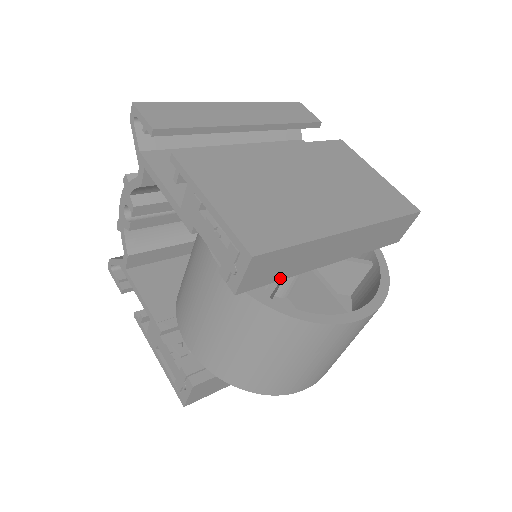
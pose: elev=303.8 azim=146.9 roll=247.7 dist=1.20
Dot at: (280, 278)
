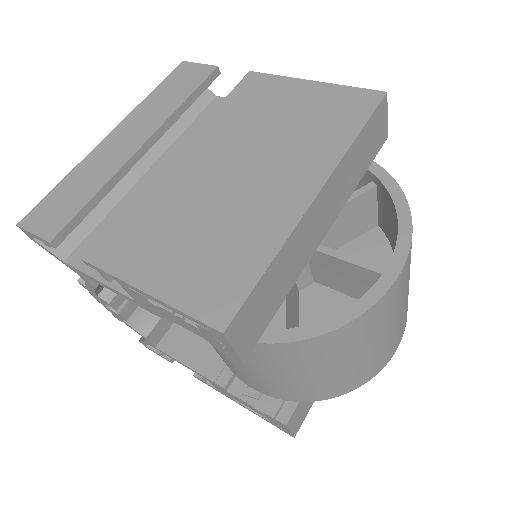
Dot at: (279, 303)
